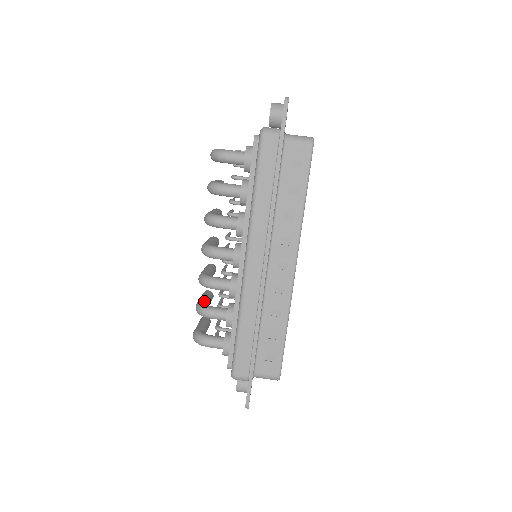
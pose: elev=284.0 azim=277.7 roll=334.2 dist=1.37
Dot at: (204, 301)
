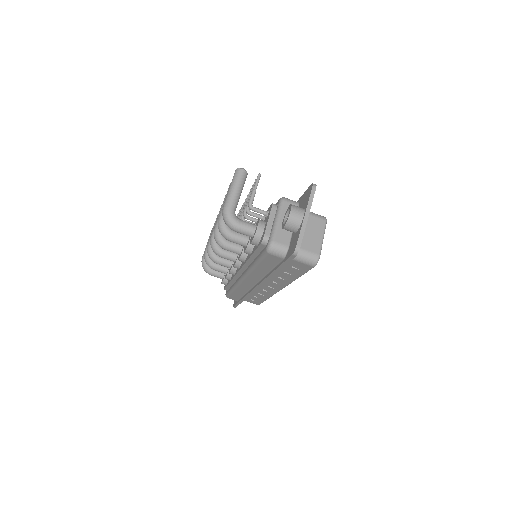
Dot at: occluded
